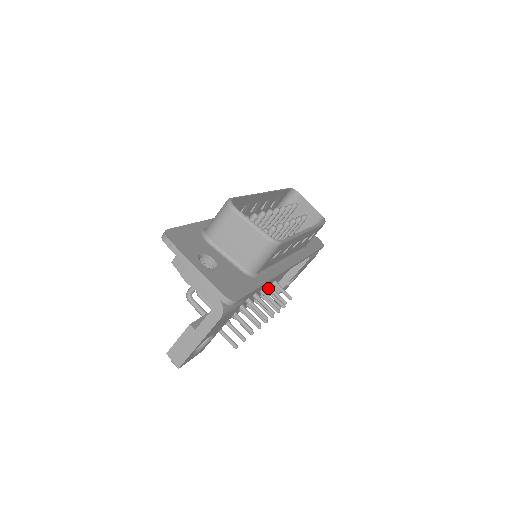
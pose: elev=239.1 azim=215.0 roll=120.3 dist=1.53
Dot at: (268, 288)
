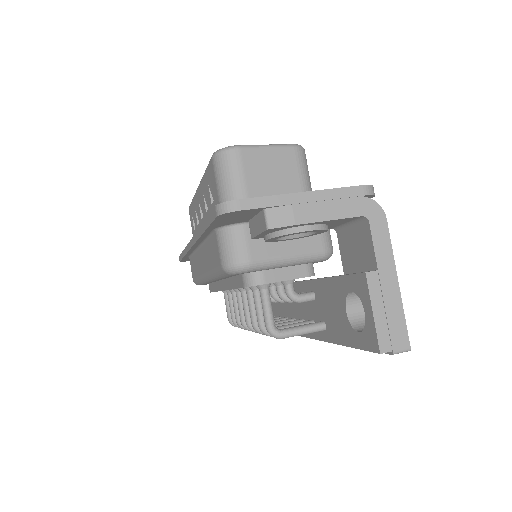
Dot at: occluded
